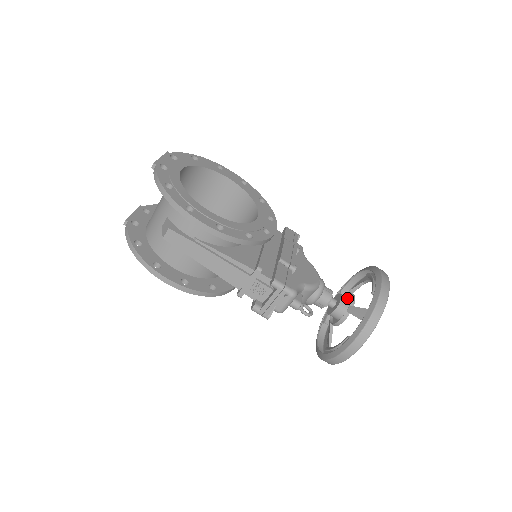
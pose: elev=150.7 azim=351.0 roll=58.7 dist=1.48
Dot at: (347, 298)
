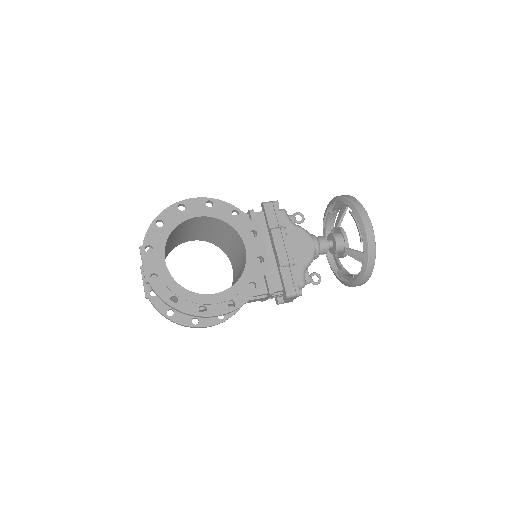
Dot at: (340, 237)
